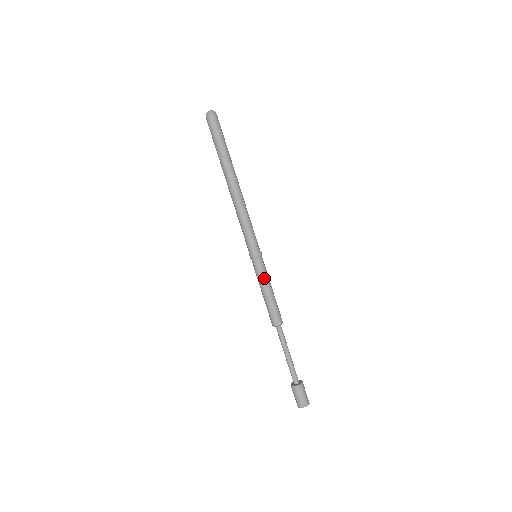
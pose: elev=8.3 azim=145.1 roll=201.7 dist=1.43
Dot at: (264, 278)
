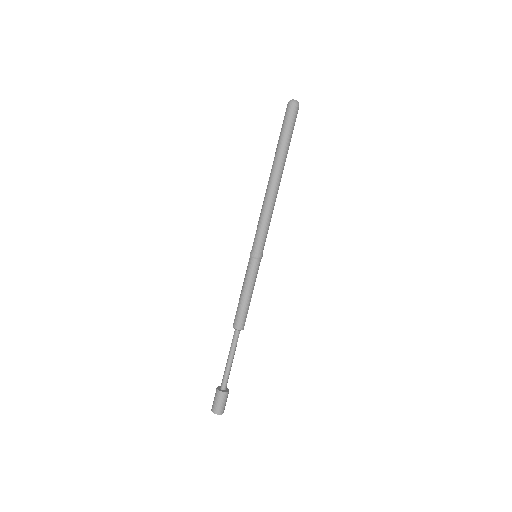
Dot at: (251, 280)
